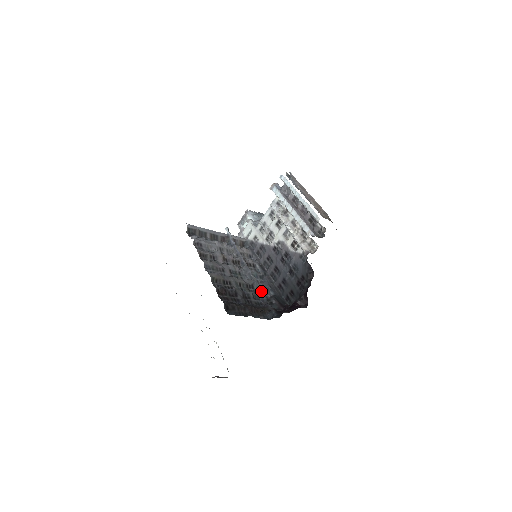
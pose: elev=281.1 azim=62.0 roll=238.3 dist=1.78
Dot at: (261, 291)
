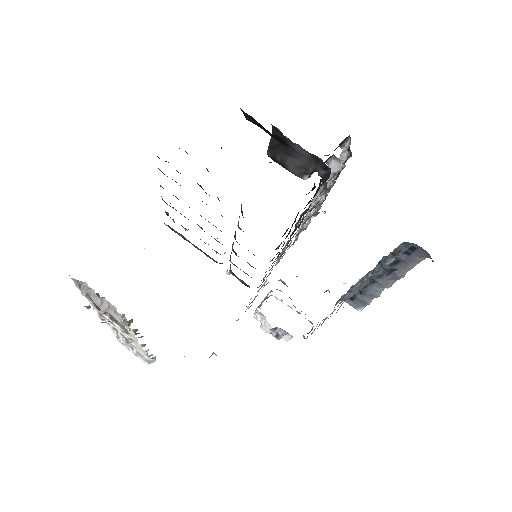
Dot at: occluded
